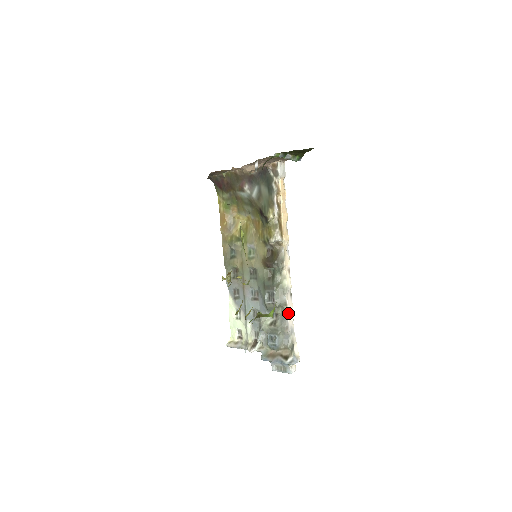
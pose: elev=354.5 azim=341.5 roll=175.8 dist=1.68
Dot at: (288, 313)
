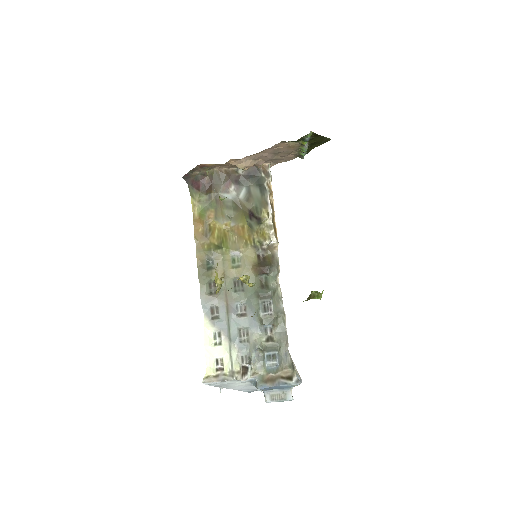
Dot at: (285, 325)
